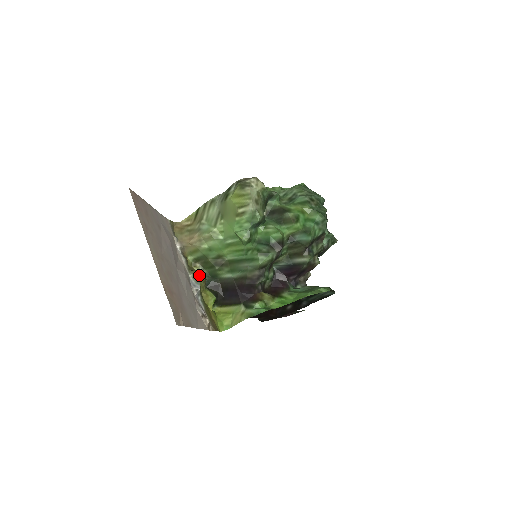
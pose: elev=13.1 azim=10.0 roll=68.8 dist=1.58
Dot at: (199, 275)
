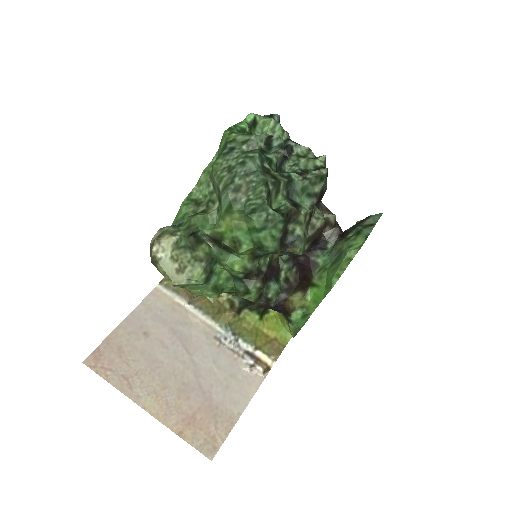
Dot at: (224, 318)
